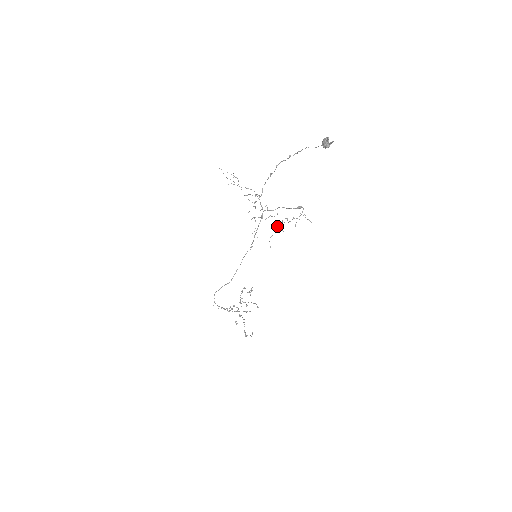
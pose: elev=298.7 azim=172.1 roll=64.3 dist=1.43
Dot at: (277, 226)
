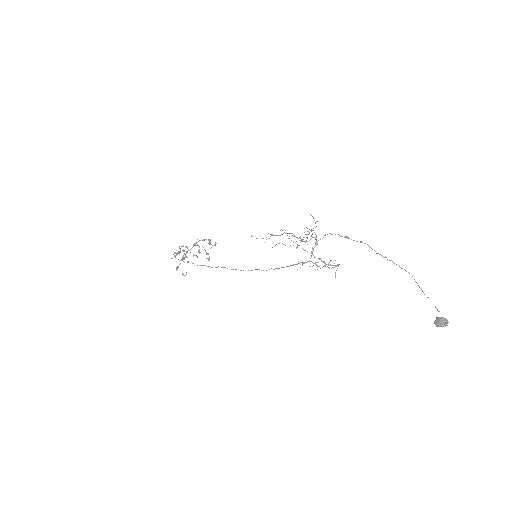
Dot at: (297, 245)
